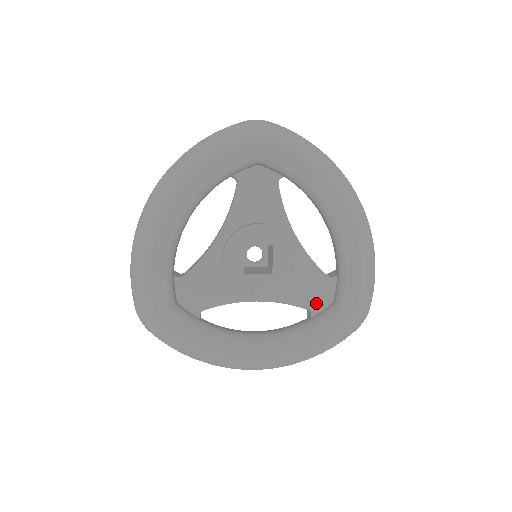
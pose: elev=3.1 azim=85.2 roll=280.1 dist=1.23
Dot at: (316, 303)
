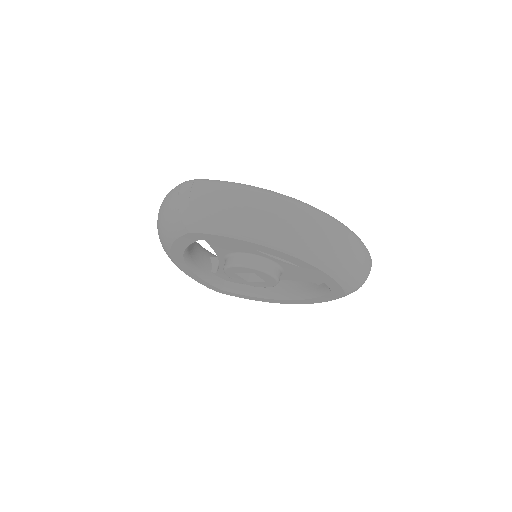
Dot at: (316, 280)
